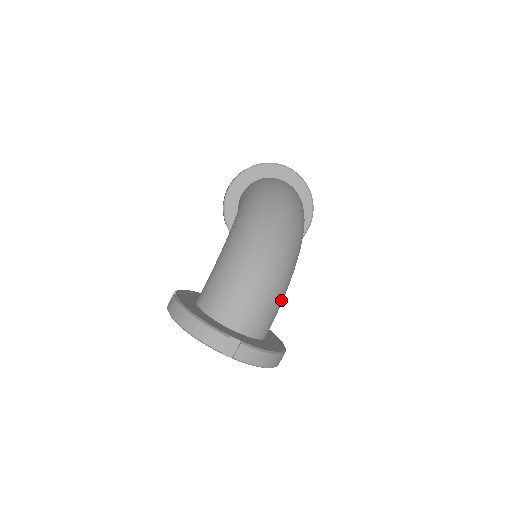
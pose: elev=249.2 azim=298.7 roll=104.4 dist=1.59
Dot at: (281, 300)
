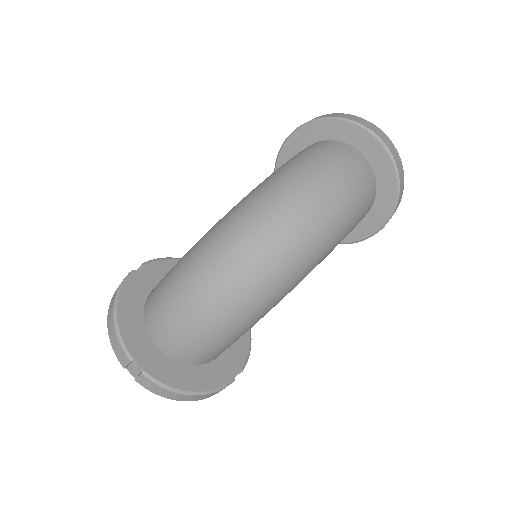
Dot at: (233, 336)
